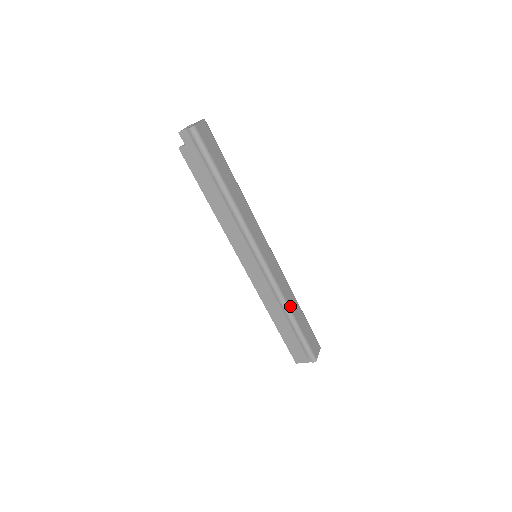
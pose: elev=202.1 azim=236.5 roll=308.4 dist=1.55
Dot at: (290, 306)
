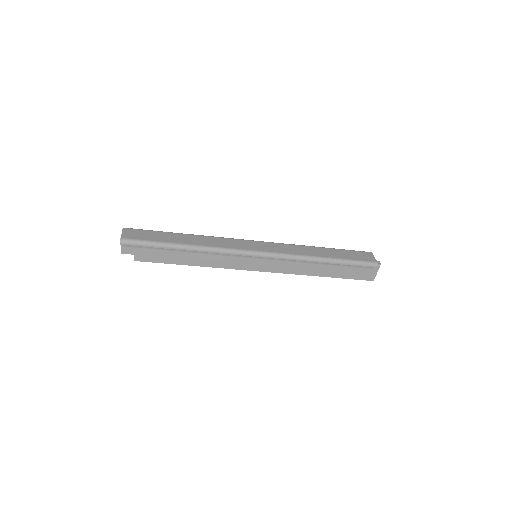
Dot at: (314, 255)
